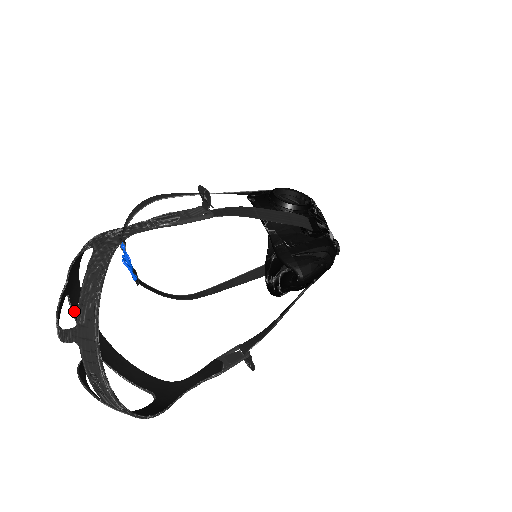
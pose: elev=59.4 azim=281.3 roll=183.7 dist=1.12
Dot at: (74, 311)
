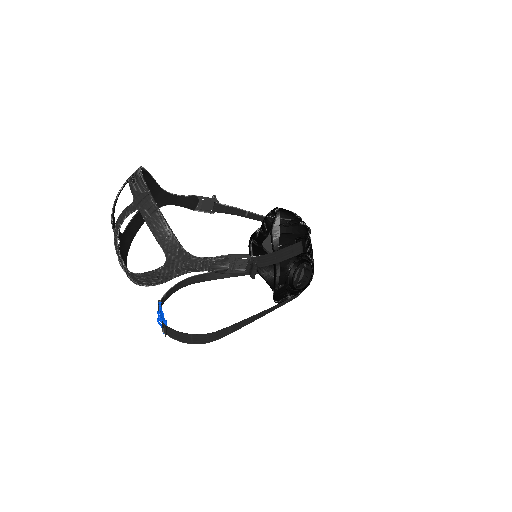
Dot at: occluded
